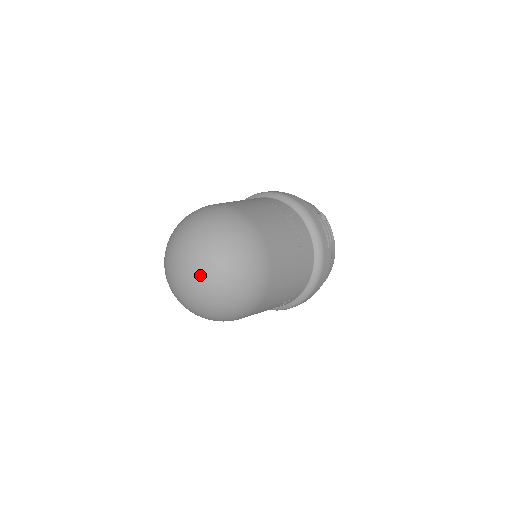
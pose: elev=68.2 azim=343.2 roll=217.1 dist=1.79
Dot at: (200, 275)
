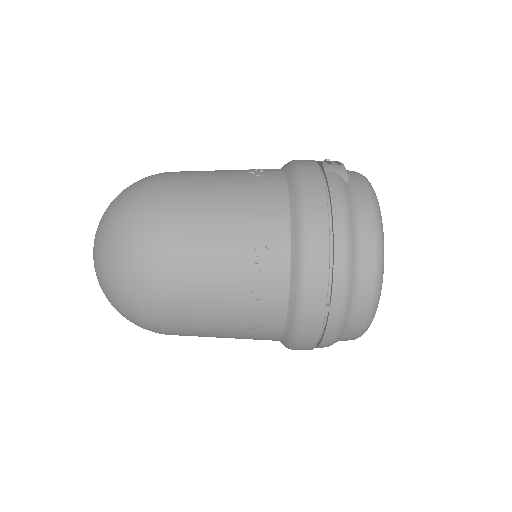
Dot at: occluded
